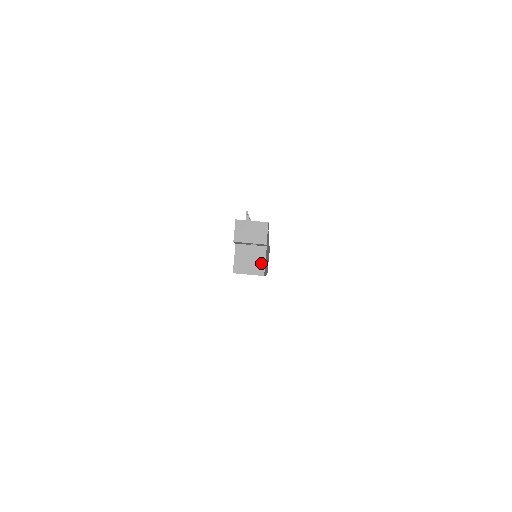
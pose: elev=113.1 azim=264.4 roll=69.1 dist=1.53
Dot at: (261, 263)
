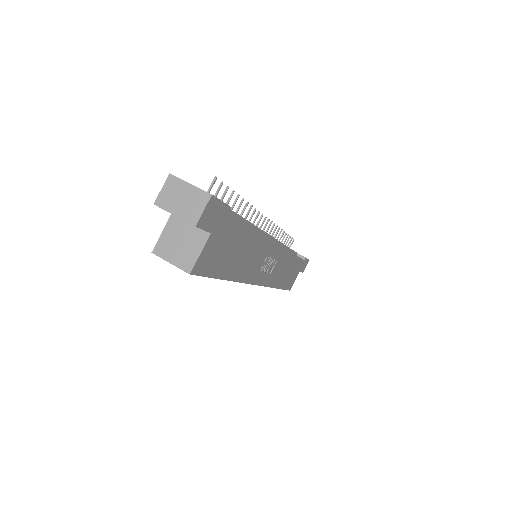
Dot at: (193, 254)
